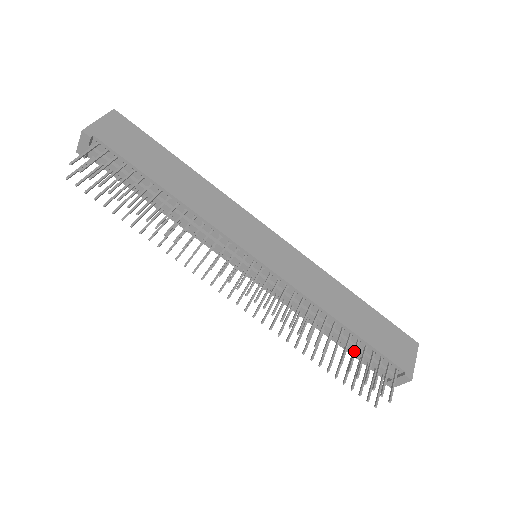
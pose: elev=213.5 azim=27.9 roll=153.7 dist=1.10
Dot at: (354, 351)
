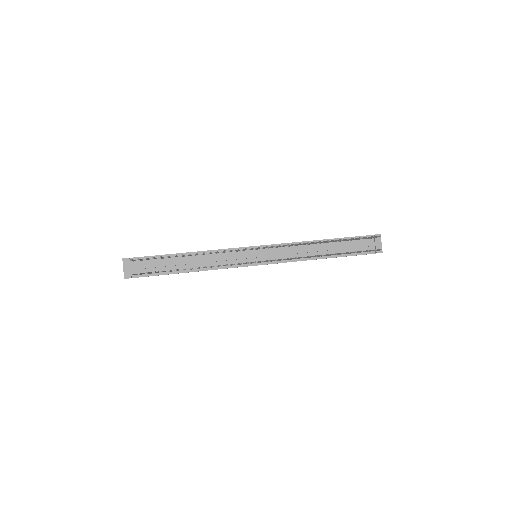
Dot at: (342, 240)
